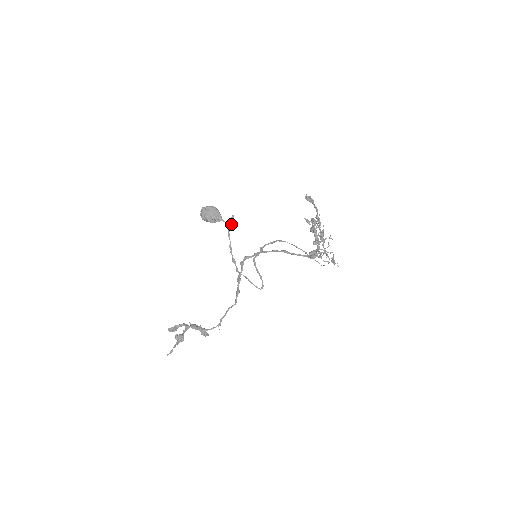
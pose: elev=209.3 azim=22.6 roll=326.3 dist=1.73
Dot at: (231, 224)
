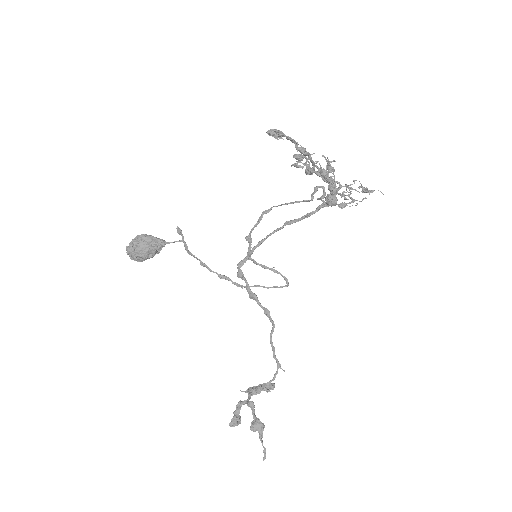
Dot at: (182, 239)
